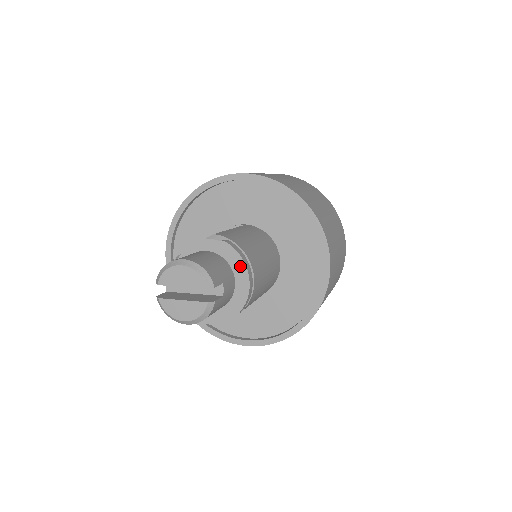
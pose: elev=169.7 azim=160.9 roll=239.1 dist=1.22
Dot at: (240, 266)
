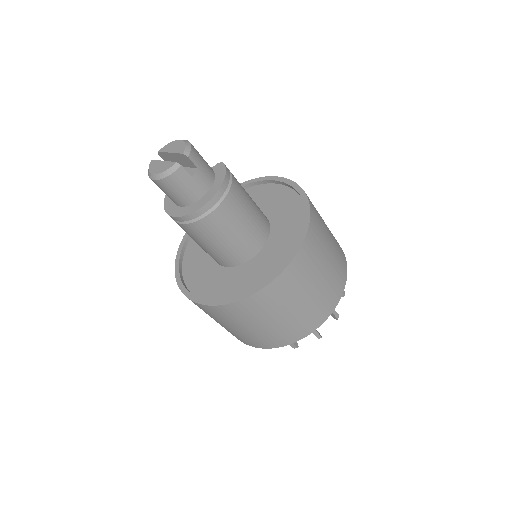
Dot at: (221, 179)
